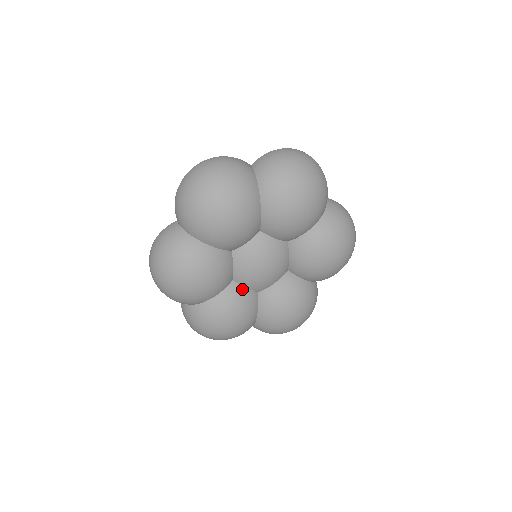
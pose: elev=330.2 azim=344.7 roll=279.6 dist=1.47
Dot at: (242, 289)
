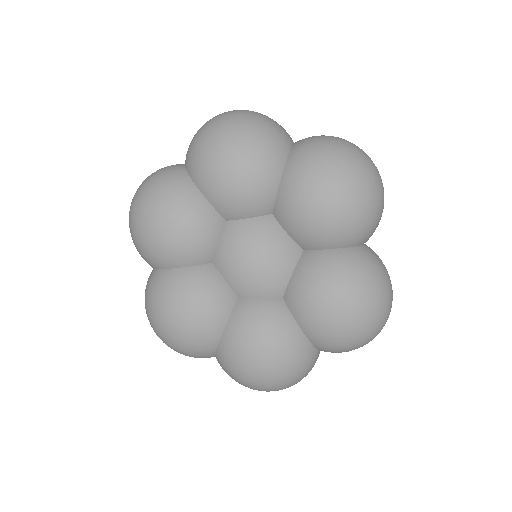
Dot at: (253, 302)
